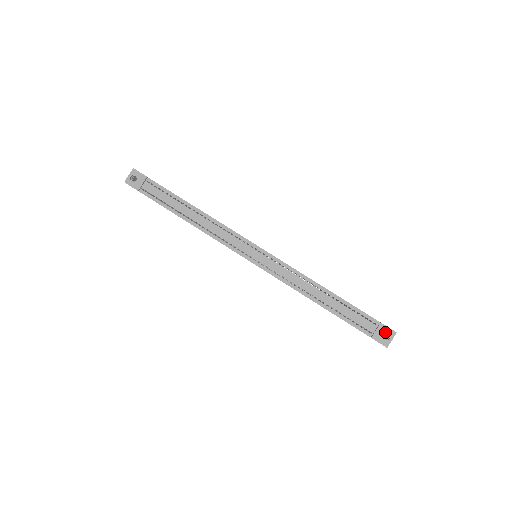
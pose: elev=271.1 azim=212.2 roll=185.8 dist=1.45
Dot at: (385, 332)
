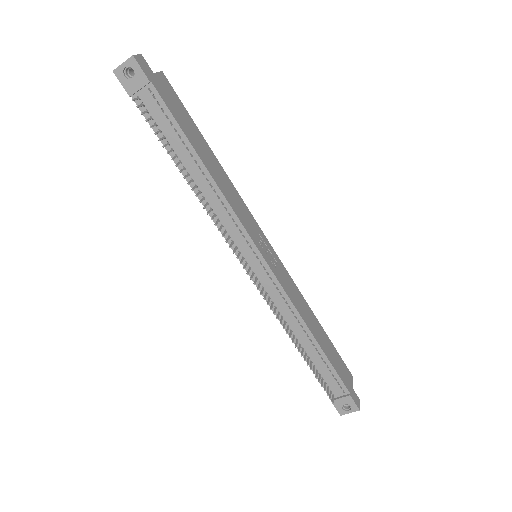
Dot at: (348, 404)
